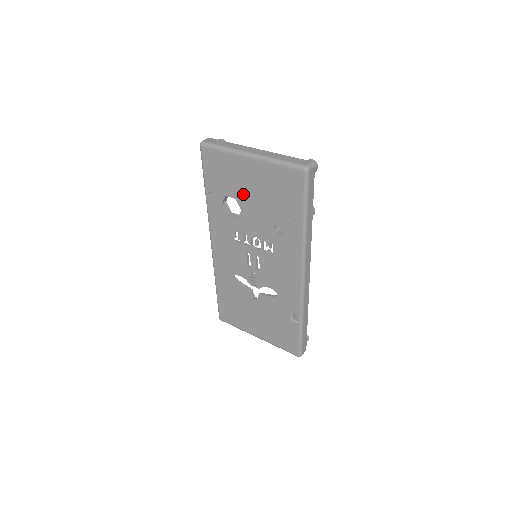
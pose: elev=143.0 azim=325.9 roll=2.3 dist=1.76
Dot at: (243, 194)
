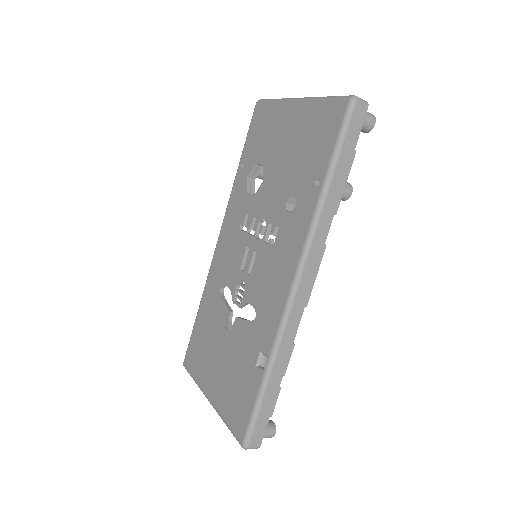
Dot at: (273, 156)
